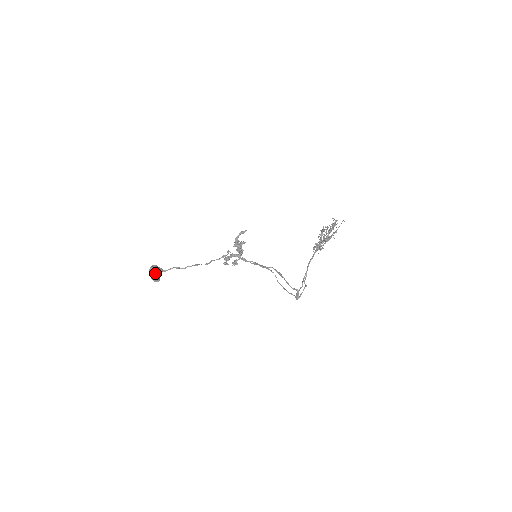
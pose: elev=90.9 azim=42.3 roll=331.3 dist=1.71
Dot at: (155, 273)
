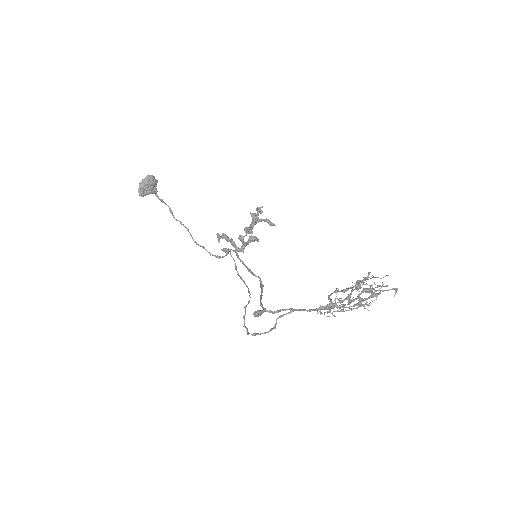
Dot at: (148, 183)
